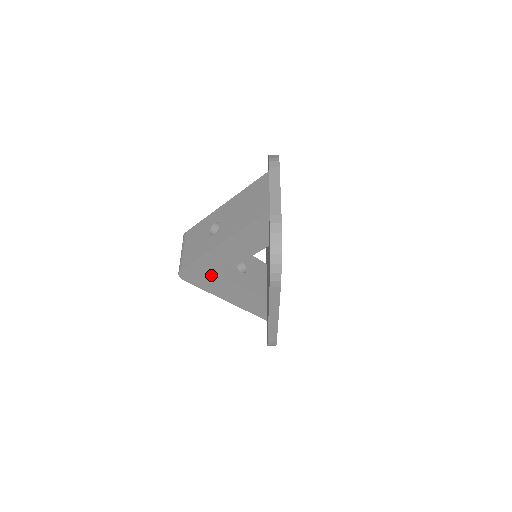
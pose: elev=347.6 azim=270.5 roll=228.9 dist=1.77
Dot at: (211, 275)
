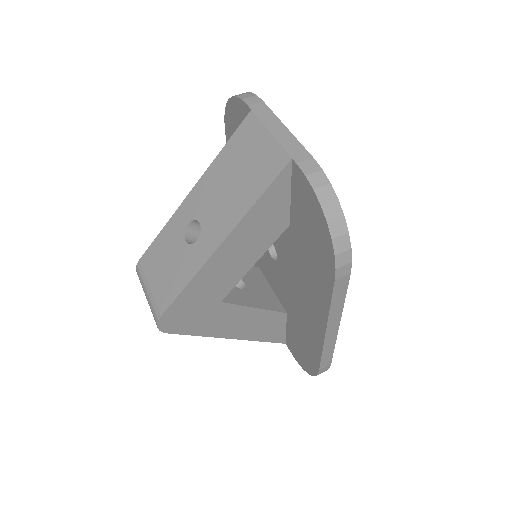
Dot at: (207, 308)
